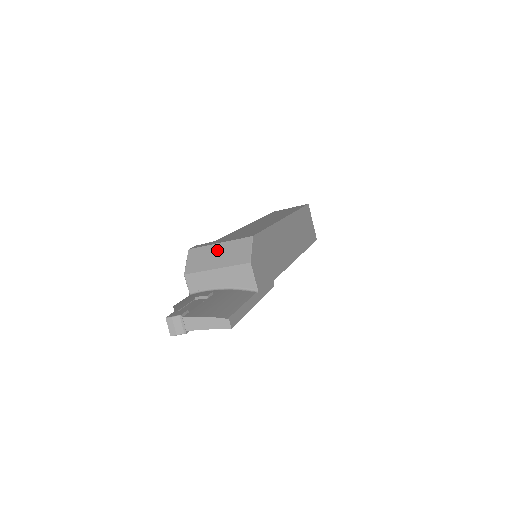
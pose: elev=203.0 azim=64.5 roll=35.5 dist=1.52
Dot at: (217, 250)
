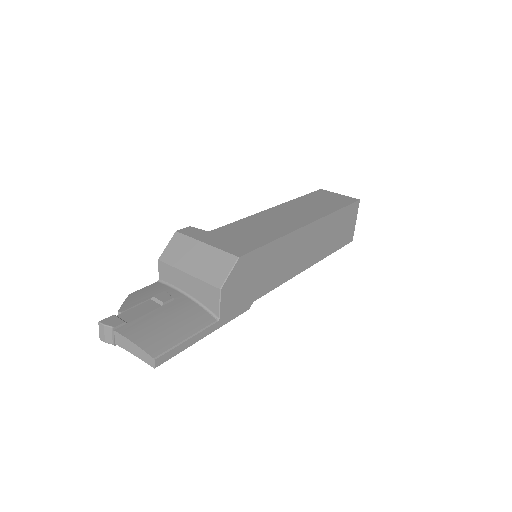
Dot at: (199, 251)
